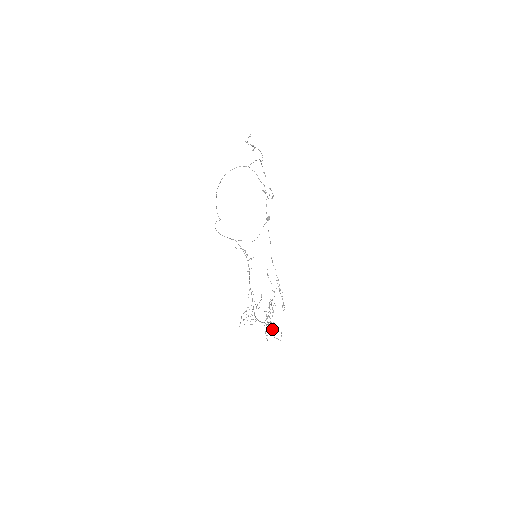
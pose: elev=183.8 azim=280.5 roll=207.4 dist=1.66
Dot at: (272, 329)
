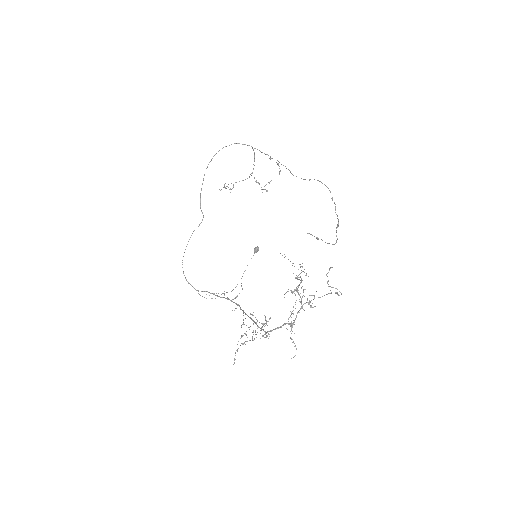
Dot at: (310, 306)
